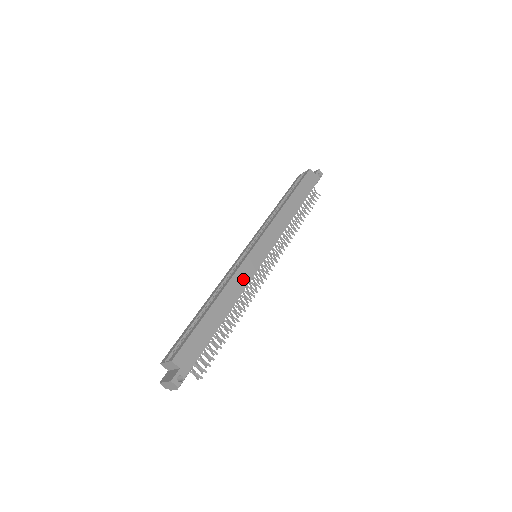
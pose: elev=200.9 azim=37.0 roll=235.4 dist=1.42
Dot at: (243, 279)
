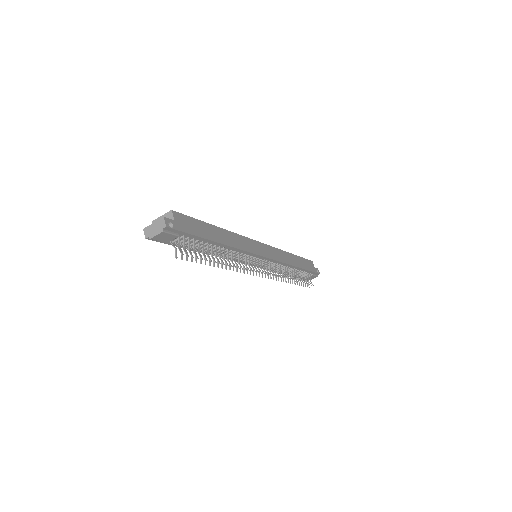
Dot at: (245, 245)
